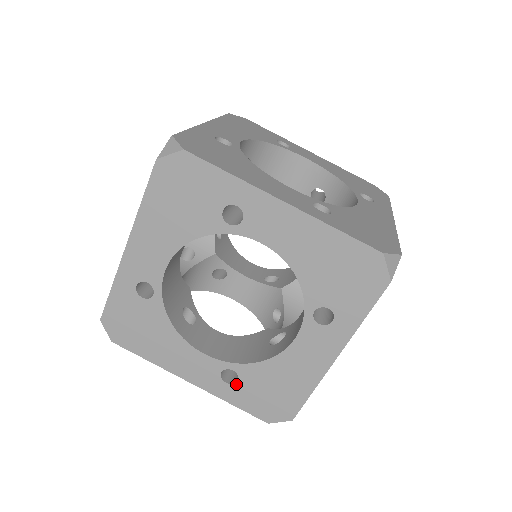
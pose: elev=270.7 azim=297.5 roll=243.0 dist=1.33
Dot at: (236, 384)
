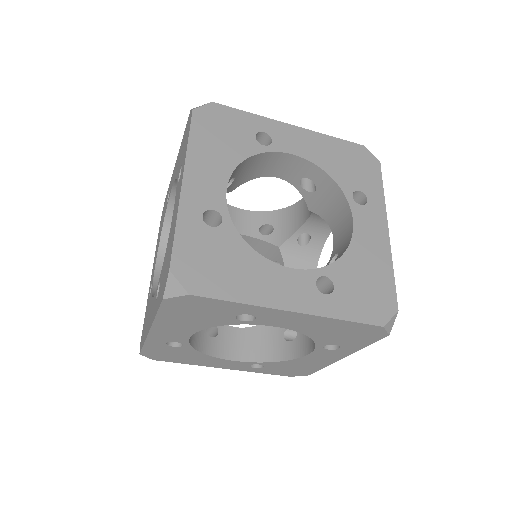
Dot at: (263, 368)
